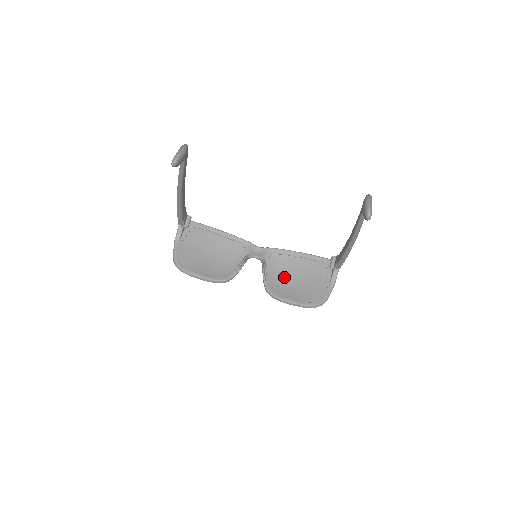
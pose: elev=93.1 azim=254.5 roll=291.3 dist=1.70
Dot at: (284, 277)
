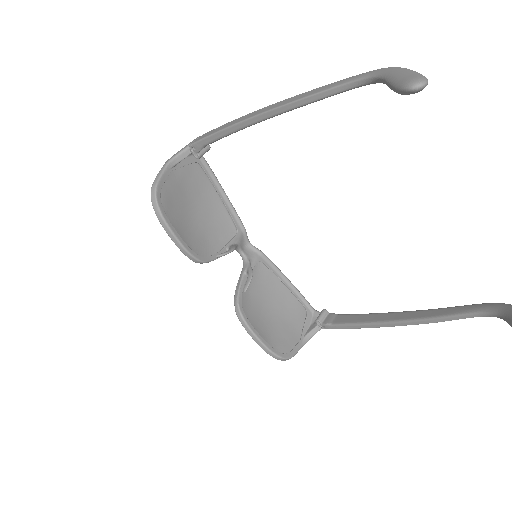
Dot at: (259, 298)
